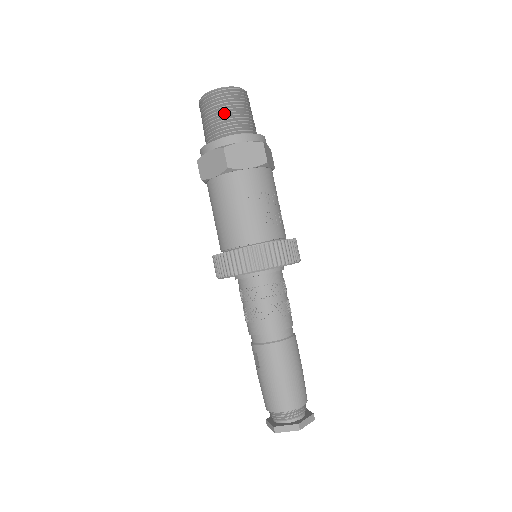
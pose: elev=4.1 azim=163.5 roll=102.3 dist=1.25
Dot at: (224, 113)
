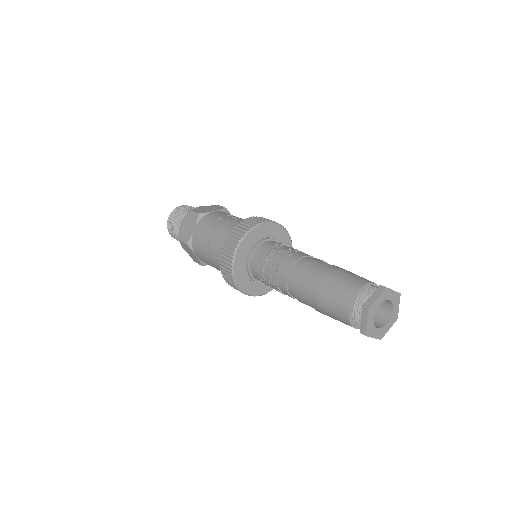
Dot at: (175, 228)
